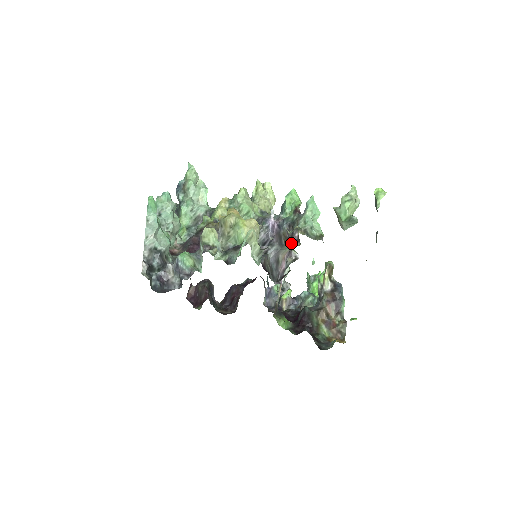
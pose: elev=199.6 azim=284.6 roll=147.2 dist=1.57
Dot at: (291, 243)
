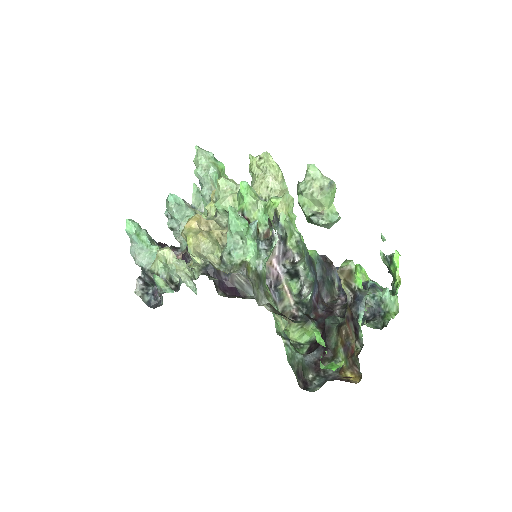
Dot at: (297, 235)
